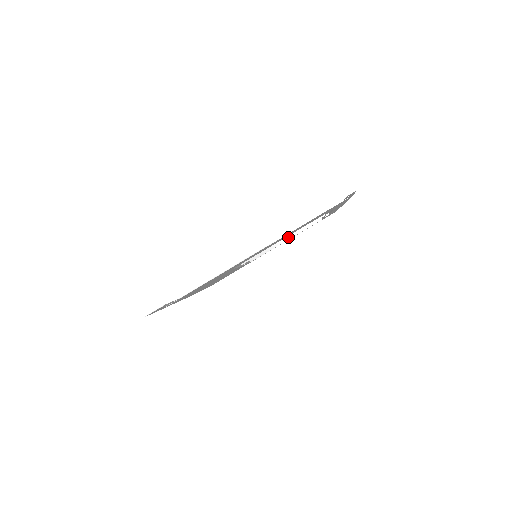
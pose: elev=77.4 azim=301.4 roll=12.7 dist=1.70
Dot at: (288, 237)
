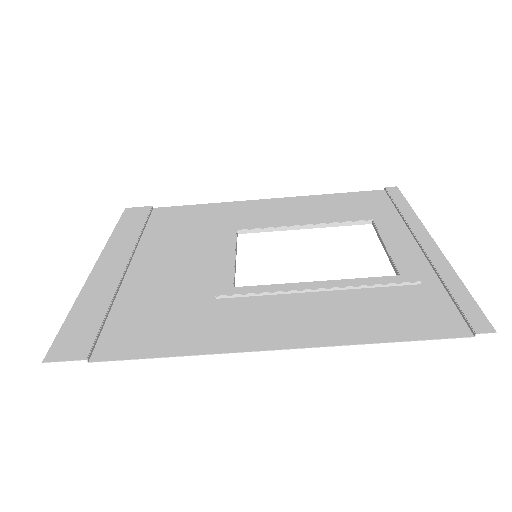
Dot at: (310, 225)
